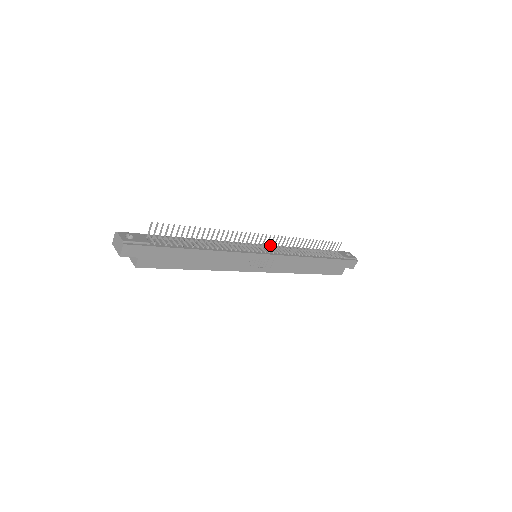
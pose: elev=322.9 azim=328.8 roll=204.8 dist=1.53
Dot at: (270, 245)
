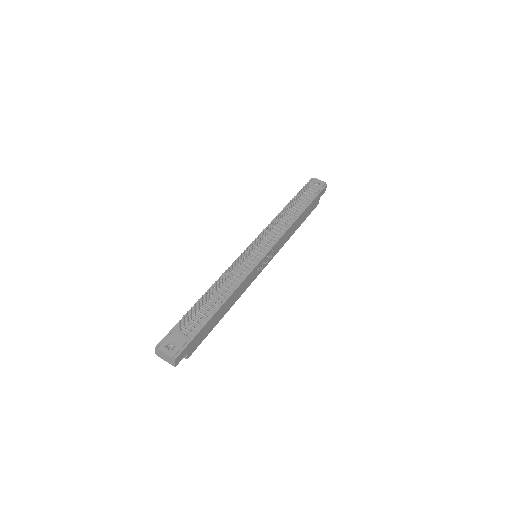
Dot at: (262, 238)
